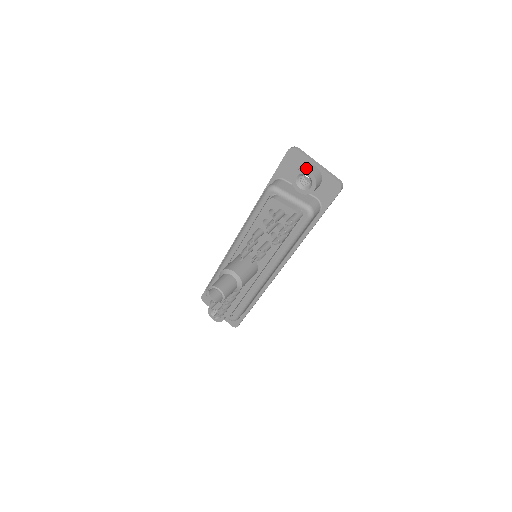
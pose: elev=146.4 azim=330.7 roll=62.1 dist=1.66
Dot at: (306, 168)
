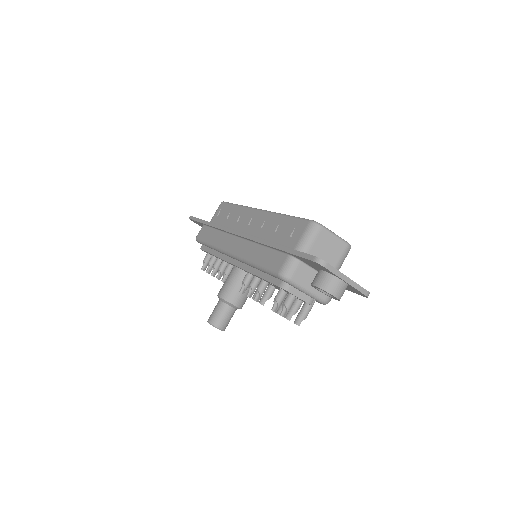
Dot at: (331, 291)
